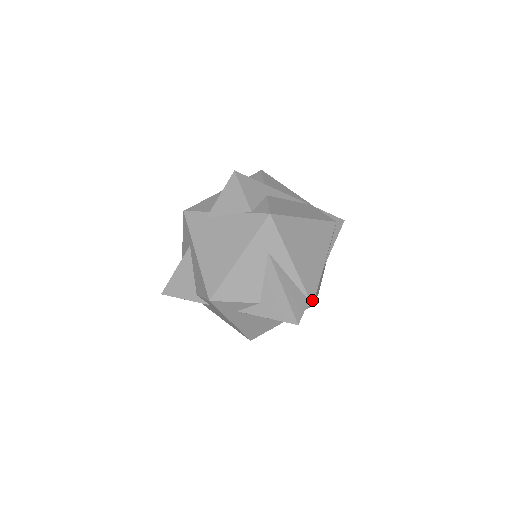
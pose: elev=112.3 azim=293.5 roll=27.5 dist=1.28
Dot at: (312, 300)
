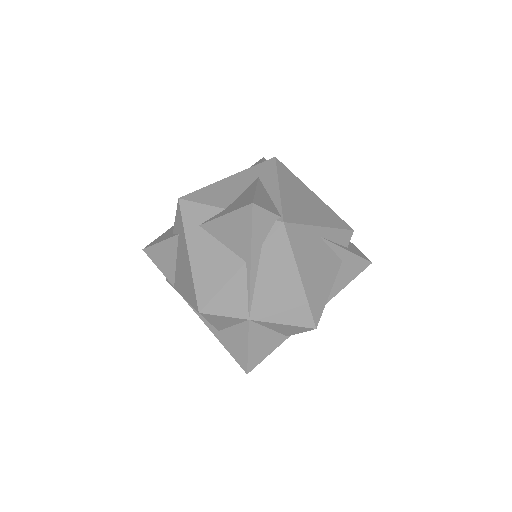
Dot at: (286, 220)
